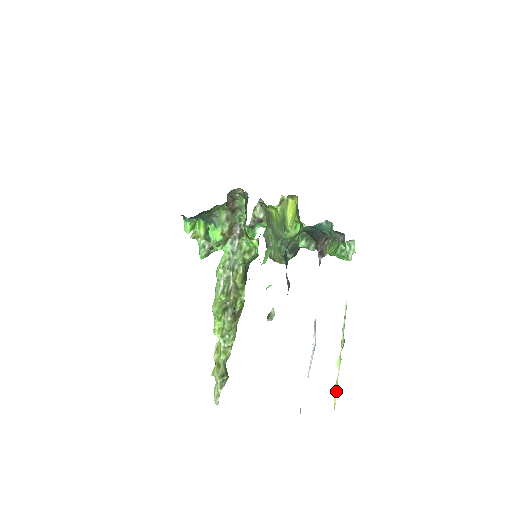
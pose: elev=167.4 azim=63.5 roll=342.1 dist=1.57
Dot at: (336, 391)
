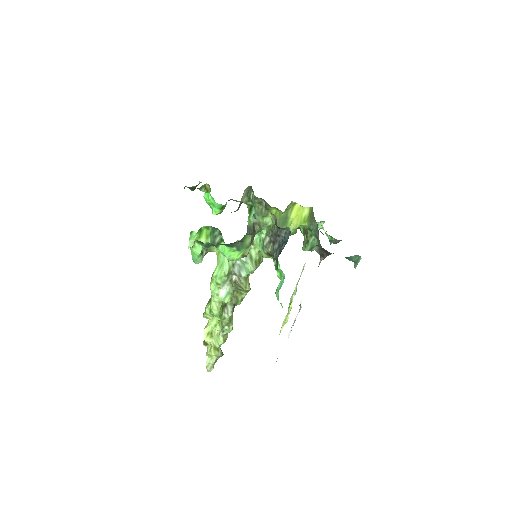
Dot at: occluded
